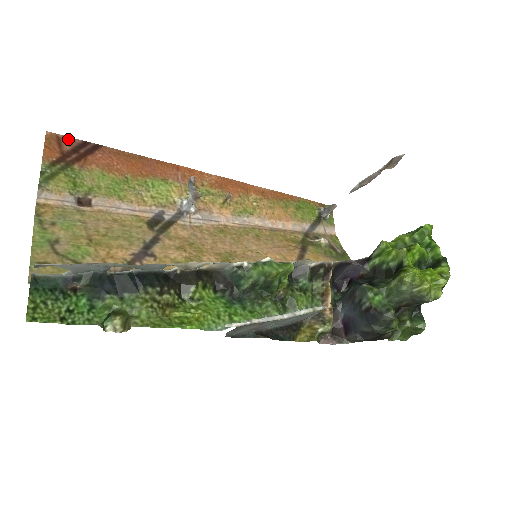
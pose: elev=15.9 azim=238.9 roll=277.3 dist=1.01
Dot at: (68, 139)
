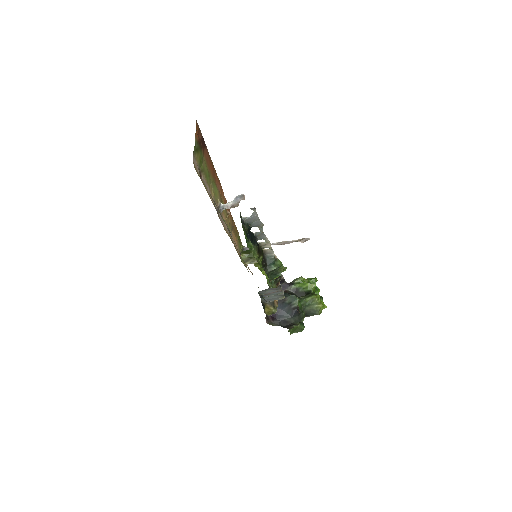
Dot at: (200, 132)
